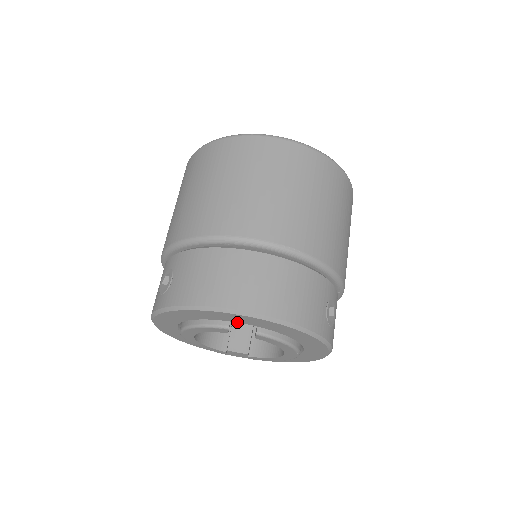
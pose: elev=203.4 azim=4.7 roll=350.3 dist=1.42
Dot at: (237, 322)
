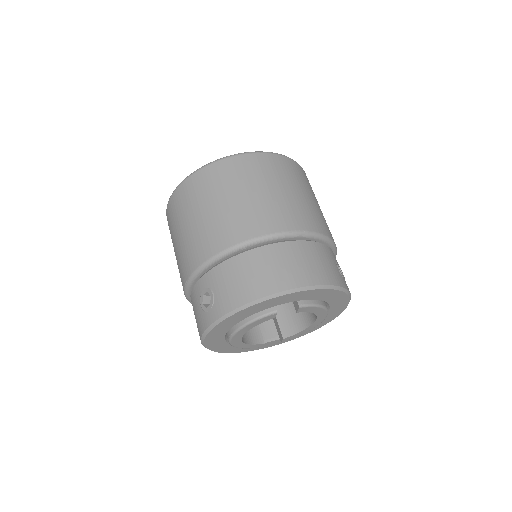
Dot at: occluded
